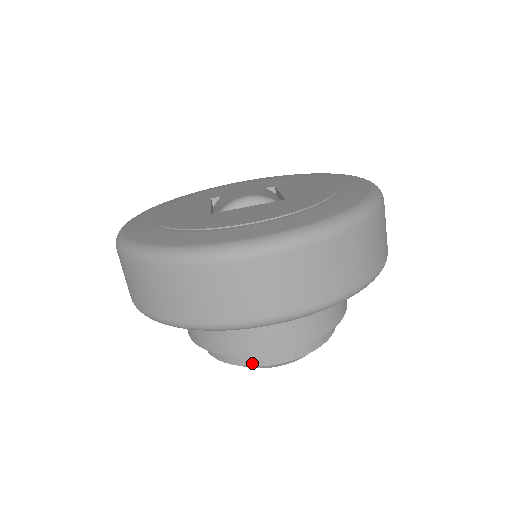
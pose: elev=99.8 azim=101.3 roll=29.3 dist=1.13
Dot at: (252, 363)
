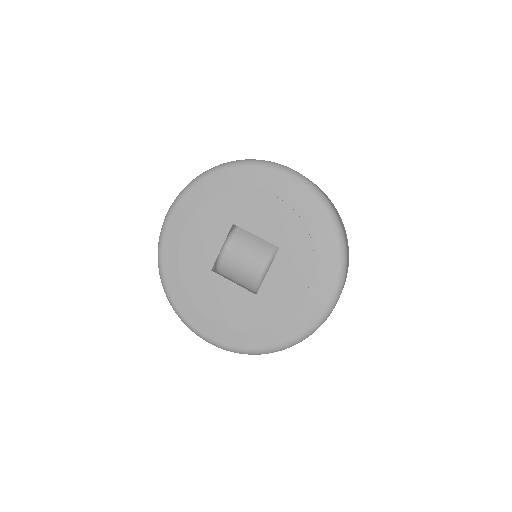
Dot at: occluded
